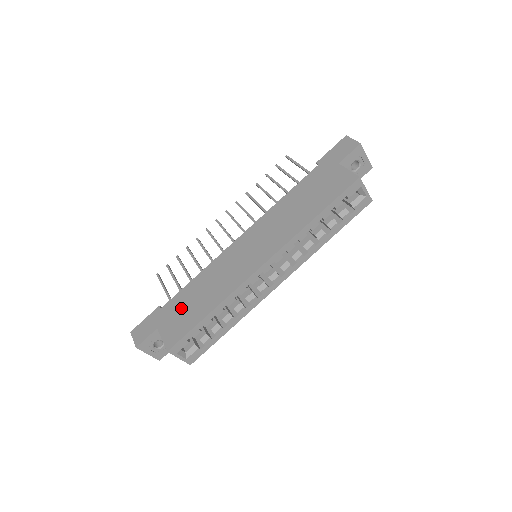
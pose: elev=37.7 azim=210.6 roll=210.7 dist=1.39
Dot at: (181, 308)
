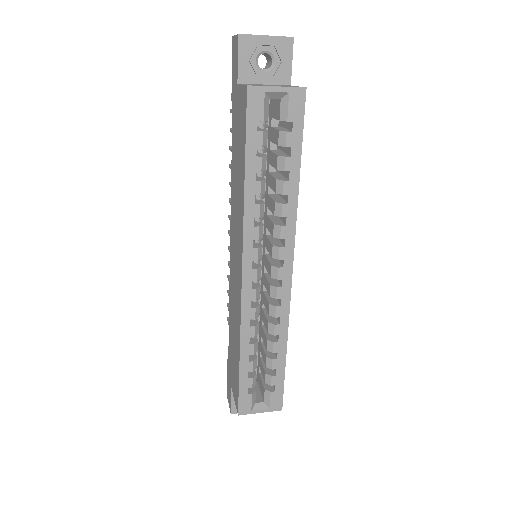
Dot at: (232, 358)
